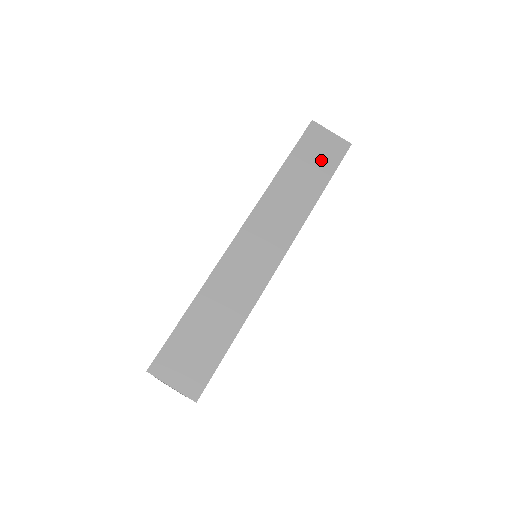
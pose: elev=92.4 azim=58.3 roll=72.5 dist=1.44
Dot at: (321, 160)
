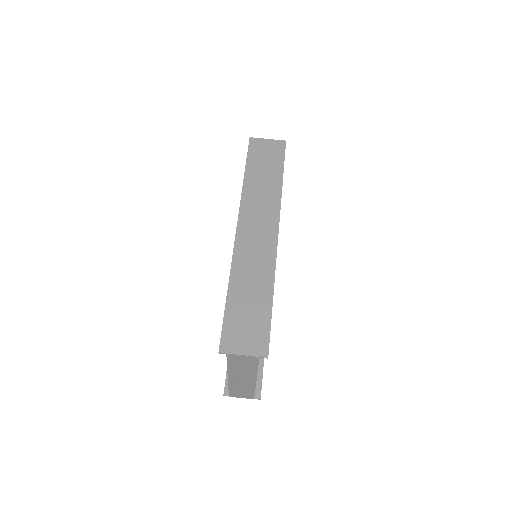
Dot at: (270, 159)
